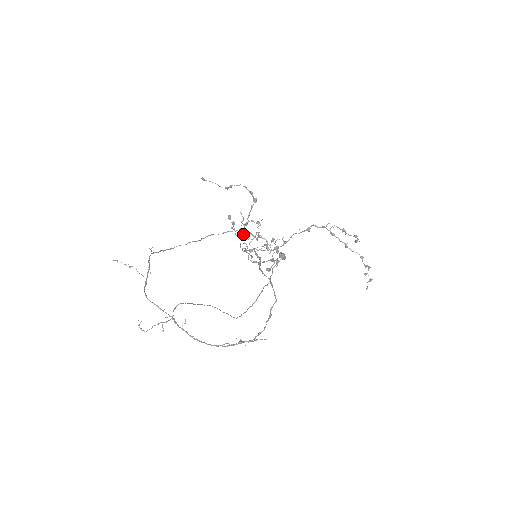
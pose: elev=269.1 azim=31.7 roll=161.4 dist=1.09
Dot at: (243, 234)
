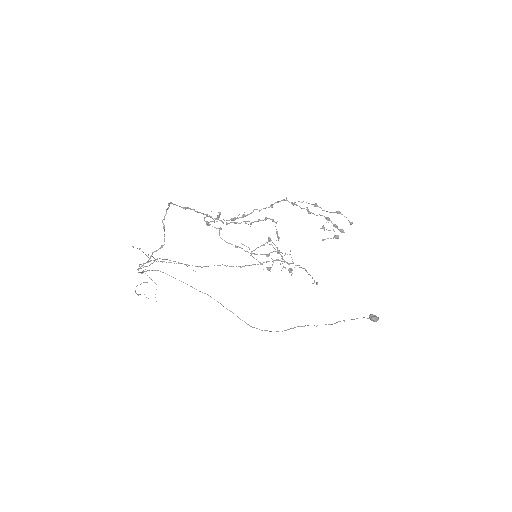
Dot at: occluded
